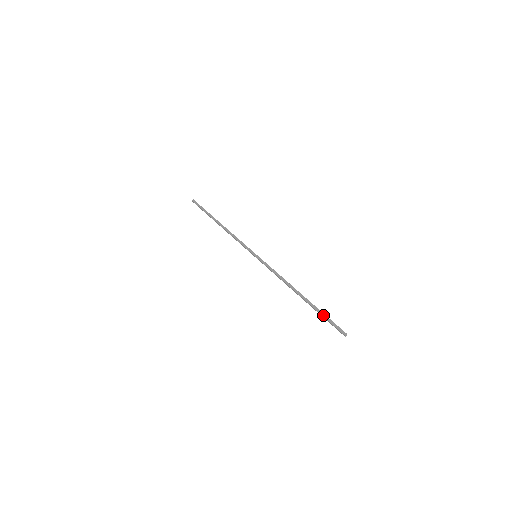
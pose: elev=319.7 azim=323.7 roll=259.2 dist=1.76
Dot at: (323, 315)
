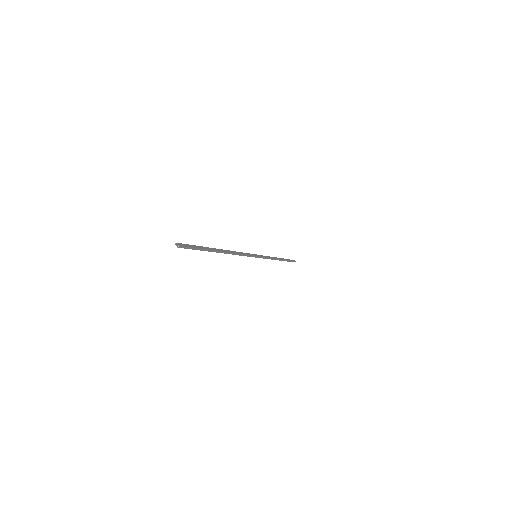
Dot at: (201, 247)
